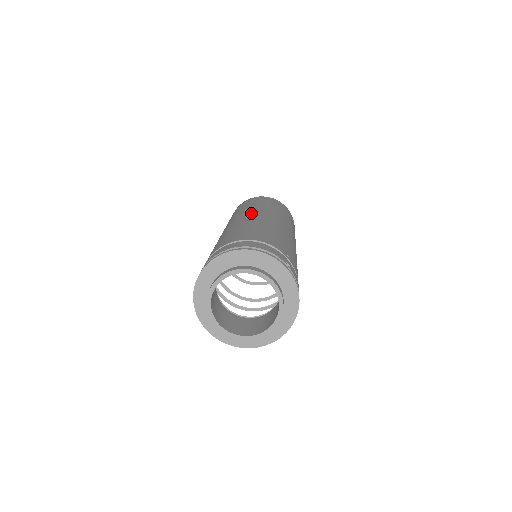
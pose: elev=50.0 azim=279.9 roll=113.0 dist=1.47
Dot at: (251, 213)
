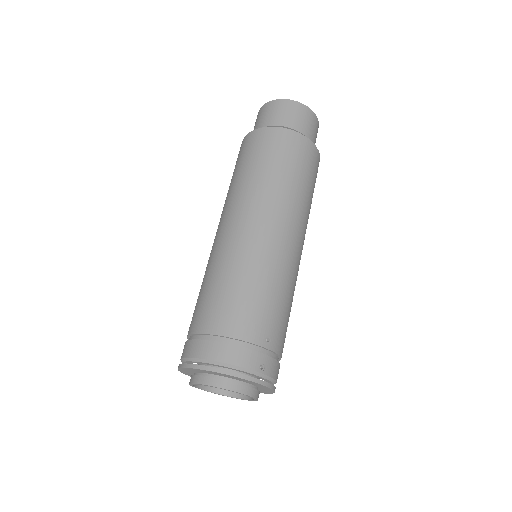
Dot at: (246, 219)
